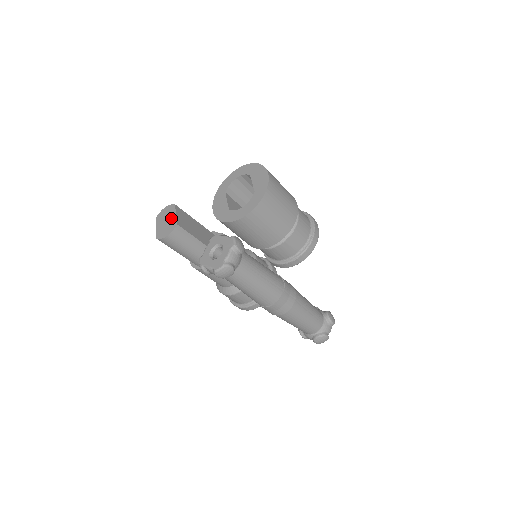
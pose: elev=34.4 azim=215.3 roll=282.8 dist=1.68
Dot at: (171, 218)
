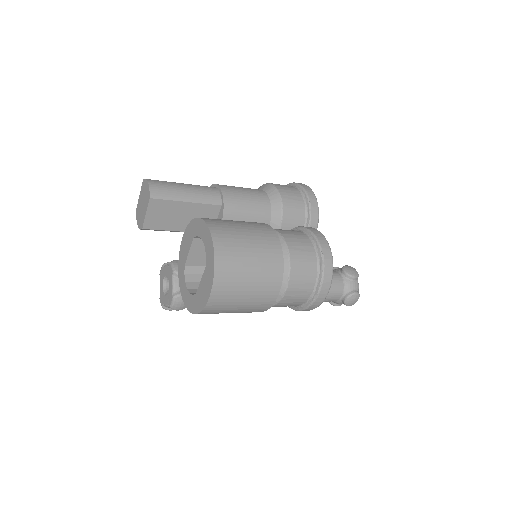
Dot at: (143, 211)
